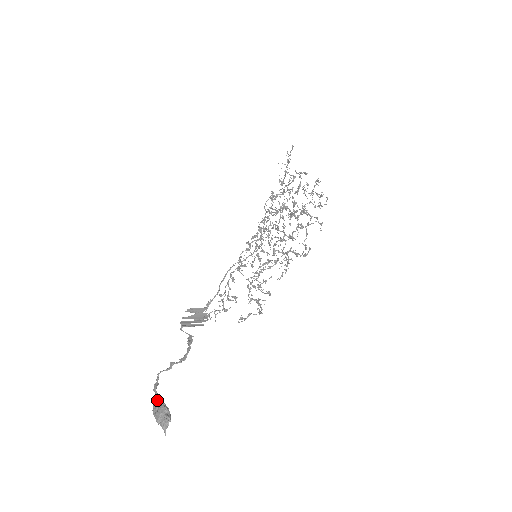
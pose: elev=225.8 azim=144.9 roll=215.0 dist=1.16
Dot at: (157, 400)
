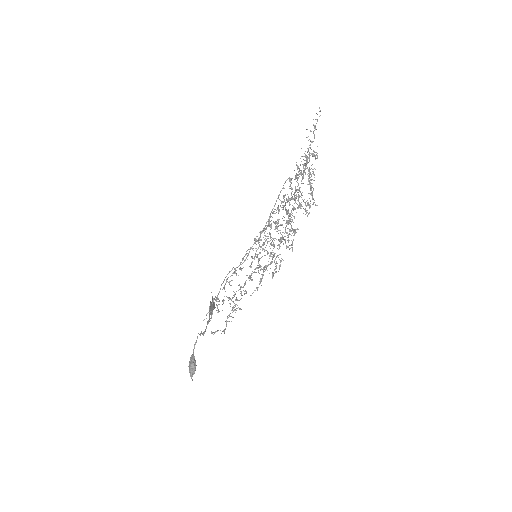
Dot at: (192, 355)
